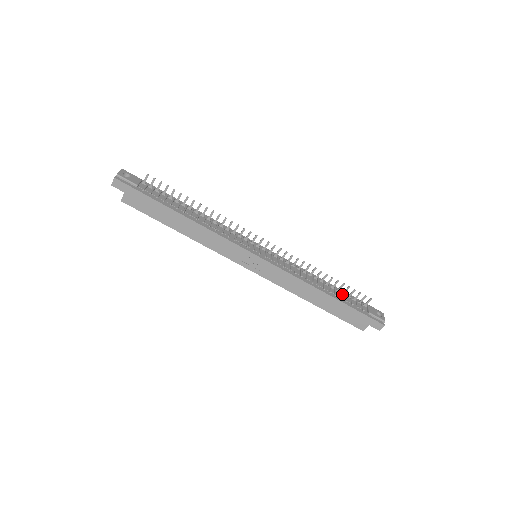
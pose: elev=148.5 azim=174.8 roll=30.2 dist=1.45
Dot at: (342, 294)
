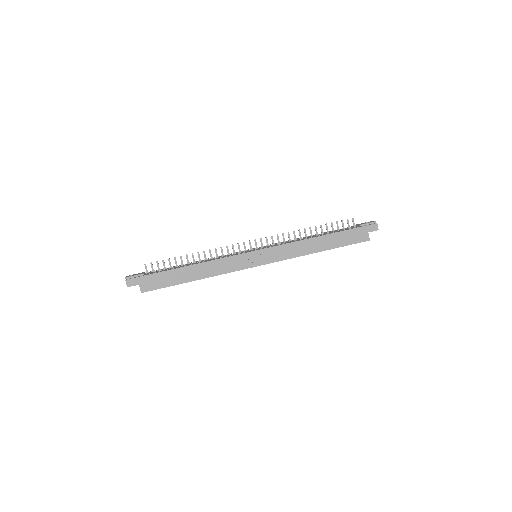
Dot at: occluded
